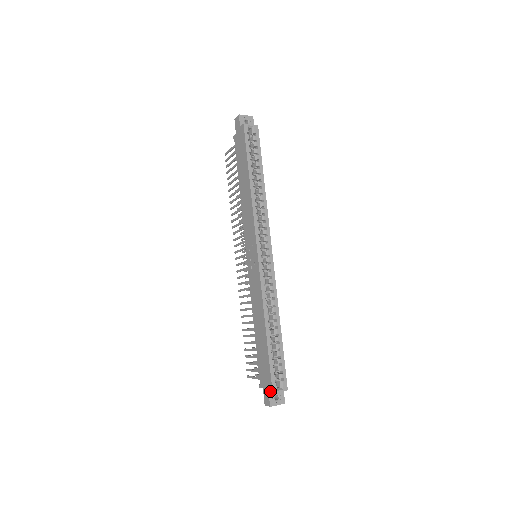
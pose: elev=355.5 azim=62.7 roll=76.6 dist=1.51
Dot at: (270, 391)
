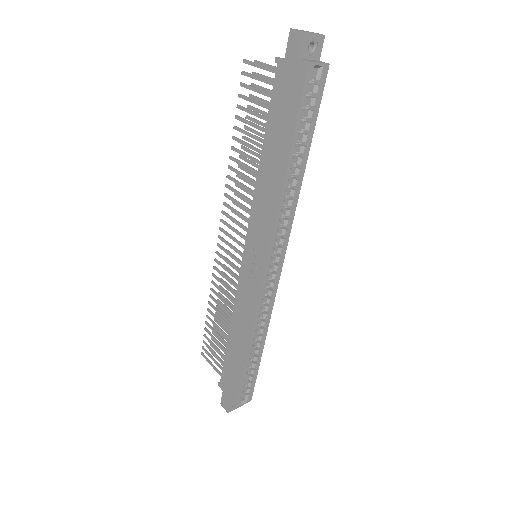
Dot at: (233, 404)
